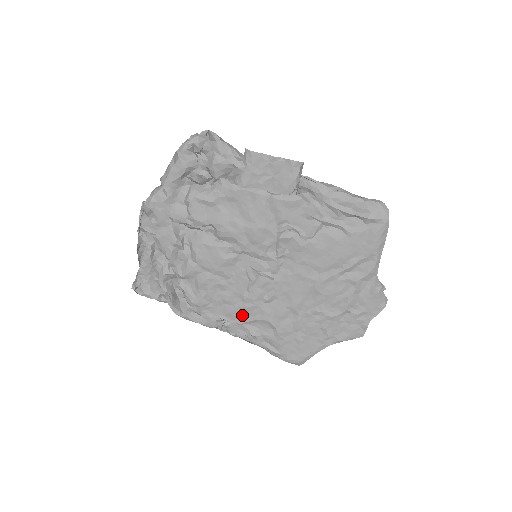
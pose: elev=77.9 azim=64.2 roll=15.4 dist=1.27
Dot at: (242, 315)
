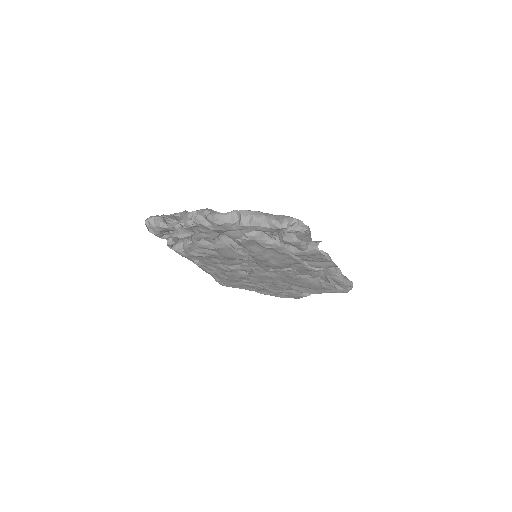
Dot at: (215, 267)
